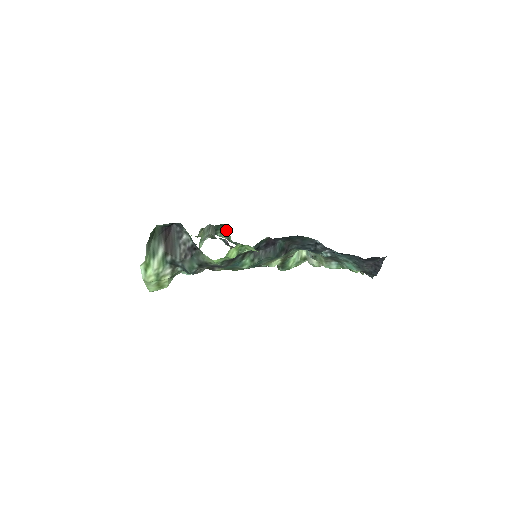
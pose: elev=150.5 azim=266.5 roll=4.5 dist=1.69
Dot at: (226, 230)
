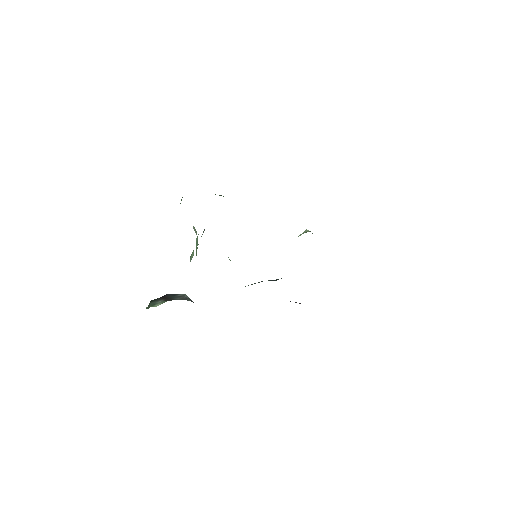
Dot at: occluded
